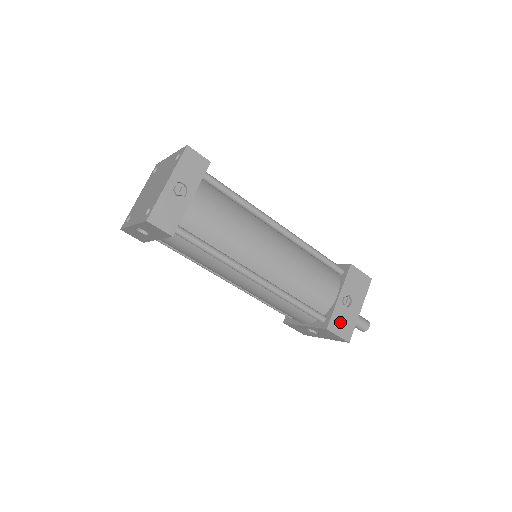
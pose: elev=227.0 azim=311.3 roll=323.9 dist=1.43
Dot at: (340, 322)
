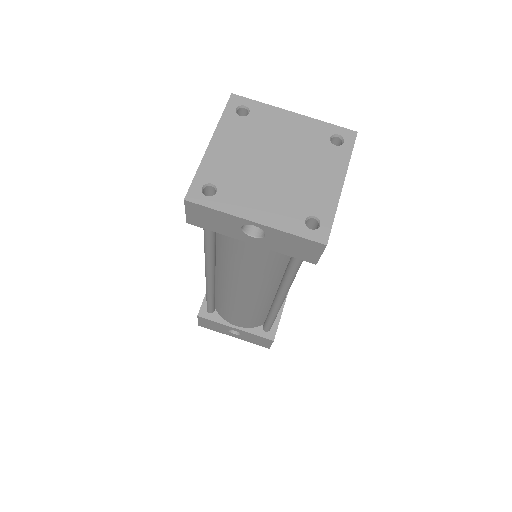
Dot at: occluded
